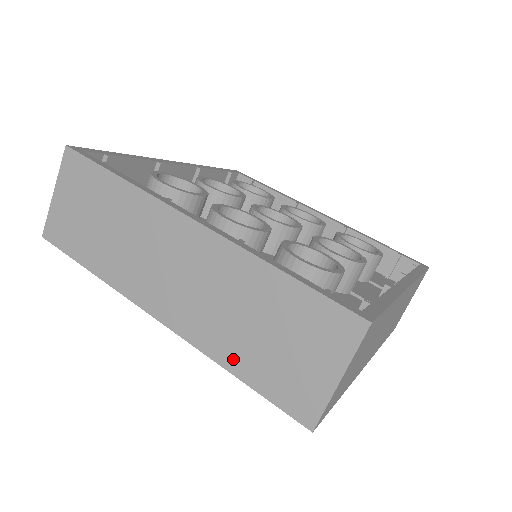
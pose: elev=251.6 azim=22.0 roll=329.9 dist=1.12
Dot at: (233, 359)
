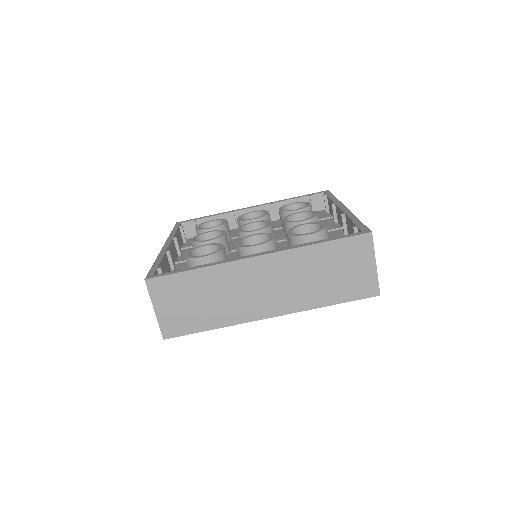
Dot at: (324, 299)
